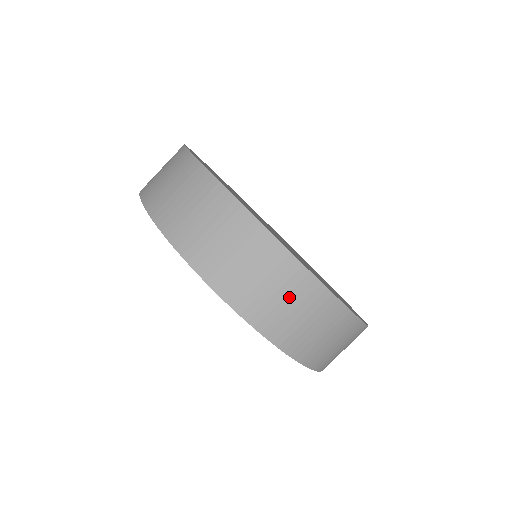
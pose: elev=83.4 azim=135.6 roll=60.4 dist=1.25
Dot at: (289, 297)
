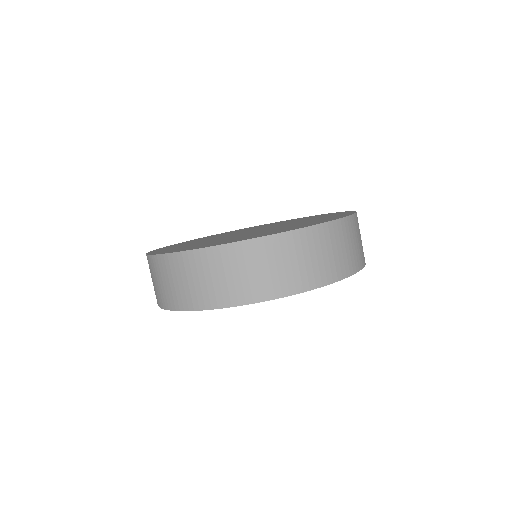
Dot at: (318, 251)
